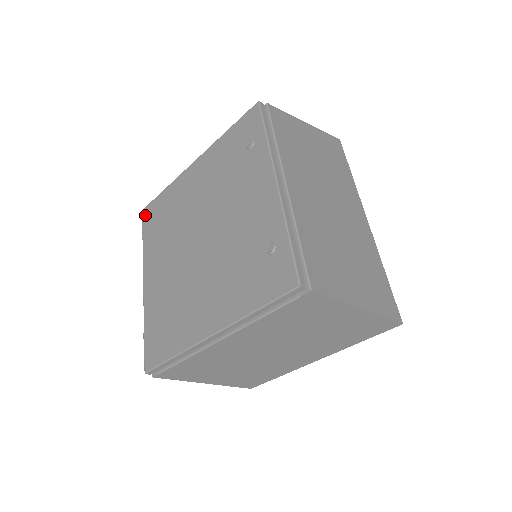
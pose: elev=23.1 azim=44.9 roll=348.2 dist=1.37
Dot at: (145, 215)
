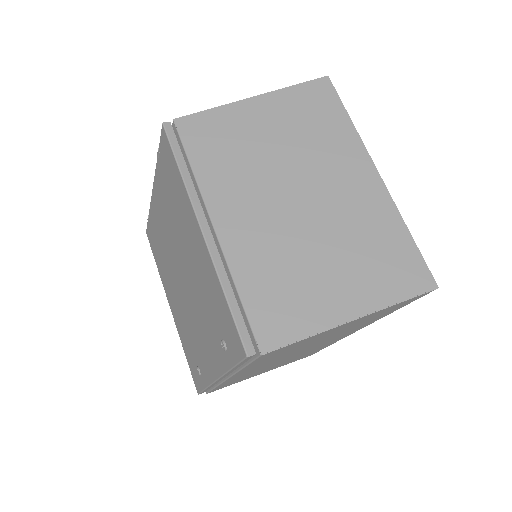
Dot at: (163, 140)
